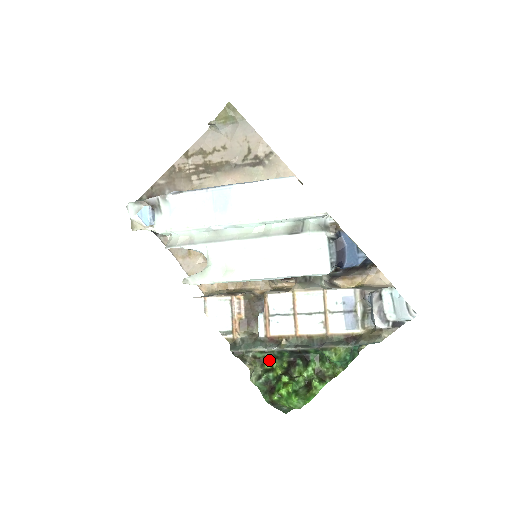
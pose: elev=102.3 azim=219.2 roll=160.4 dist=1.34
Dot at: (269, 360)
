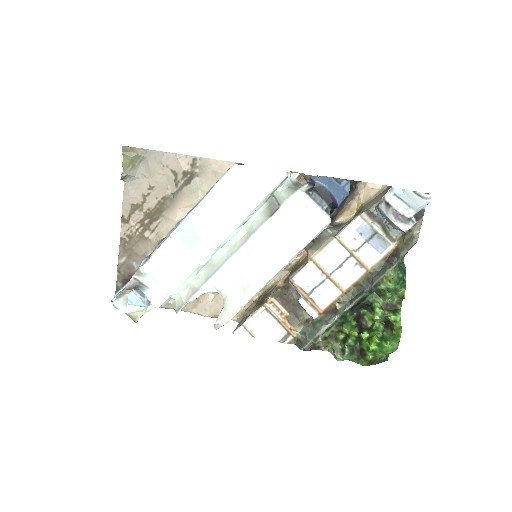
Dot at: (338, 331)
